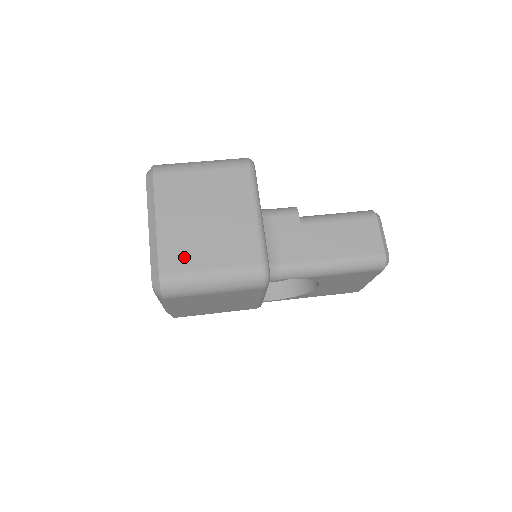
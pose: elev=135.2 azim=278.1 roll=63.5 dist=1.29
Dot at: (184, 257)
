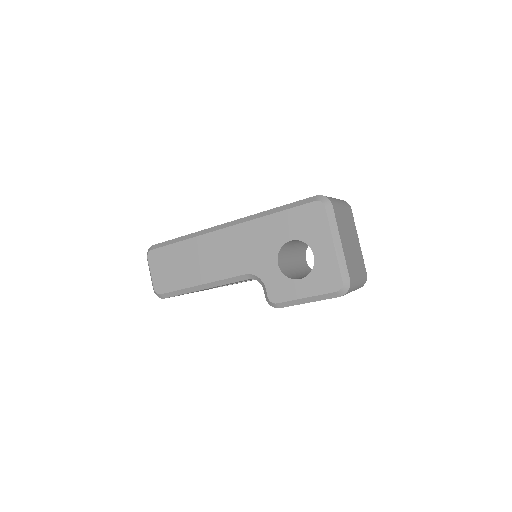
Dot at: (353, 269)
